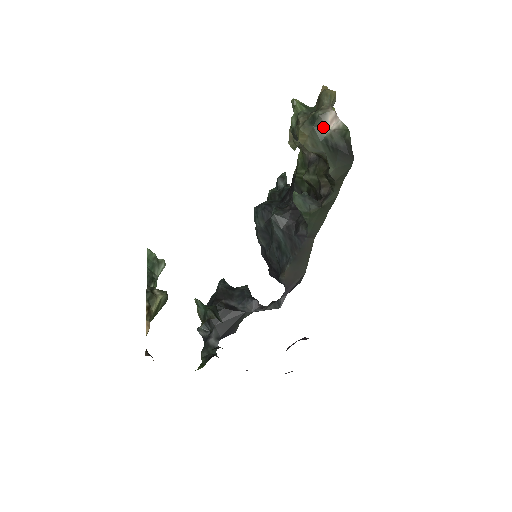
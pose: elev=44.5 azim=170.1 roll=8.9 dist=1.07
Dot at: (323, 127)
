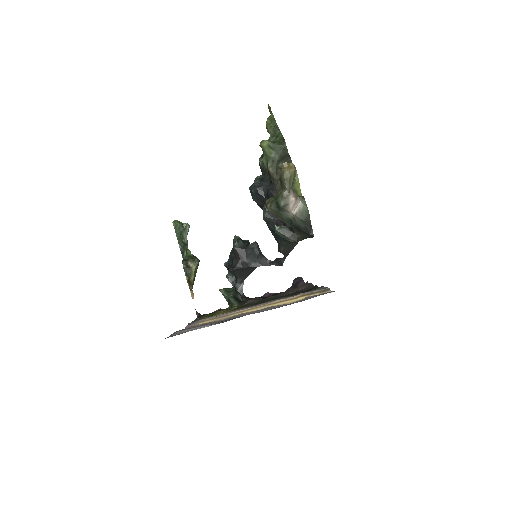
Dot at: (287, 212)
